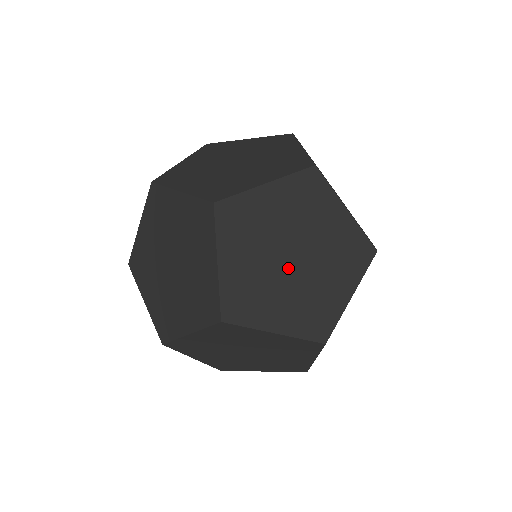
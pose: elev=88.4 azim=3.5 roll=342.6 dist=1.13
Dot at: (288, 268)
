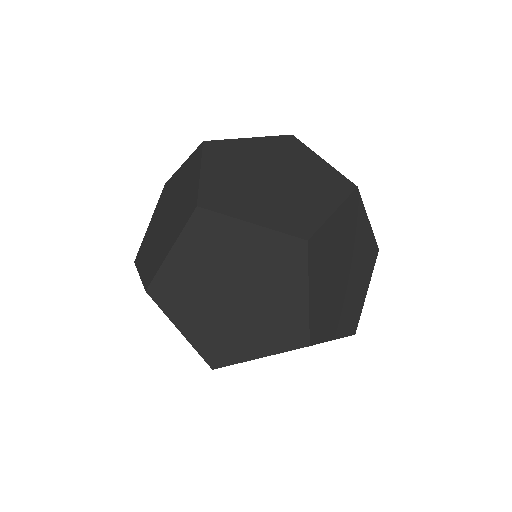
Dot at: occluded
